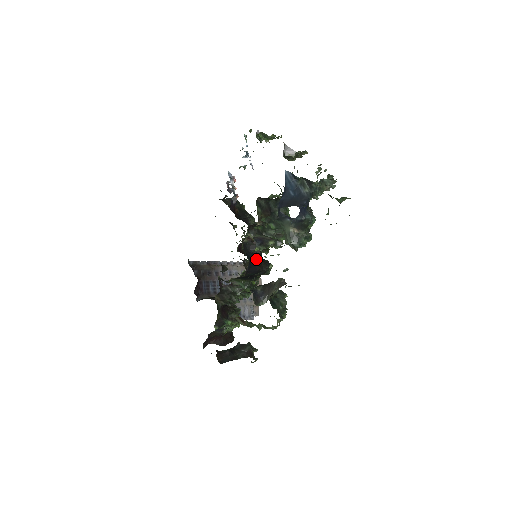
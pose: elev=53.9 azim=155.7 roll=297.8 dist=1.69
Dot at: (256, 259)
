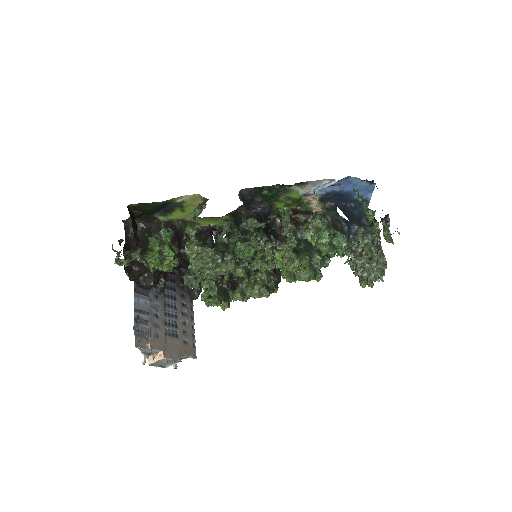
Dot at: occluded
